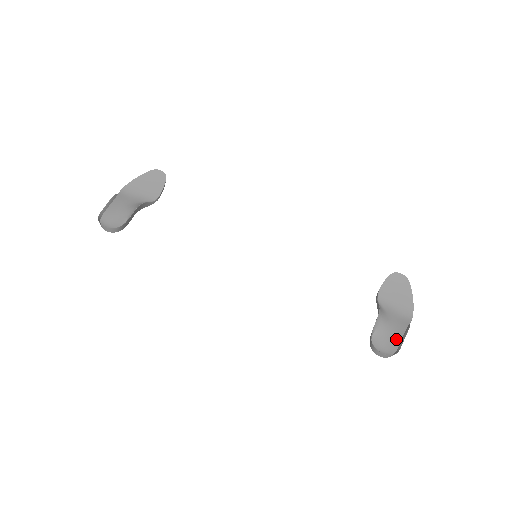
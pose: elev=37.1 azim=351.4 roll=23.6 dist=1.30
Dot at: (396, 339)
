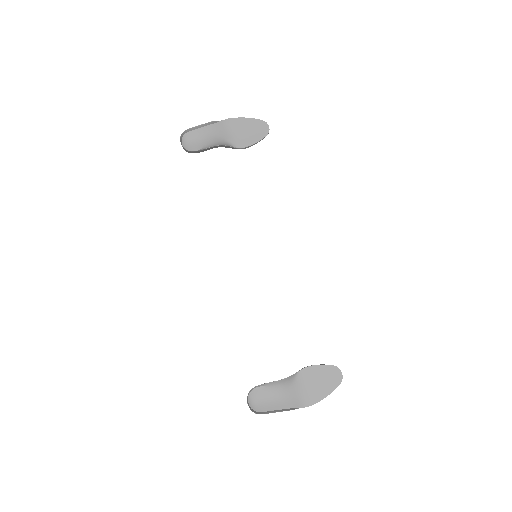
Dot at: (272, 406)
